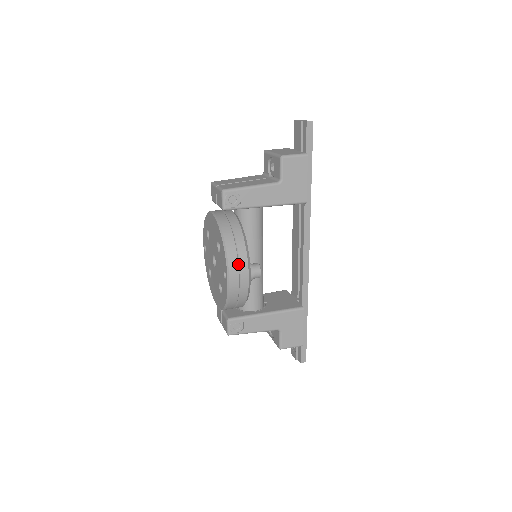
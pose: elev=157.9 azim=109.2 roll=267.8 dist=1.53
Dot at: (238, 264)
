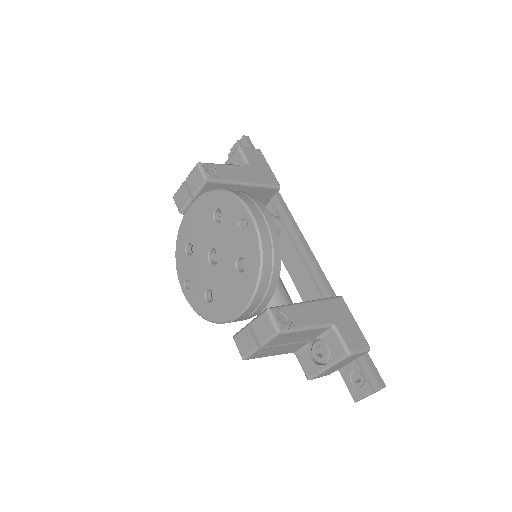
Dot at: (254, 204)
